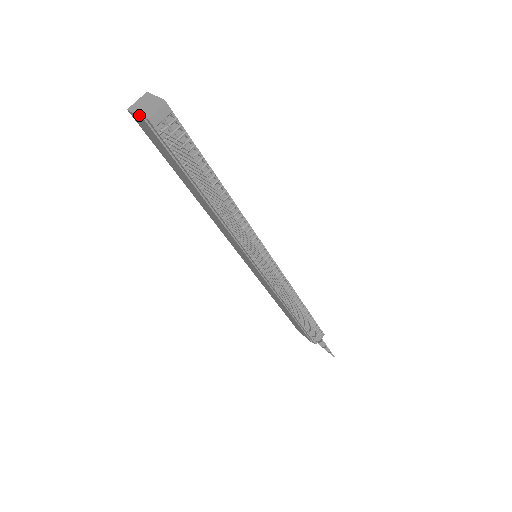
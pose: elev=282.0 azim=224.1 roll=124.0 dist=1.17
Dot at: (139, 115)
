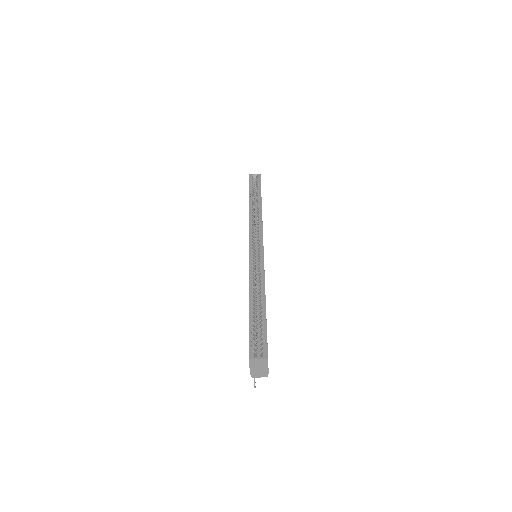
Dot at: (250, 371)
